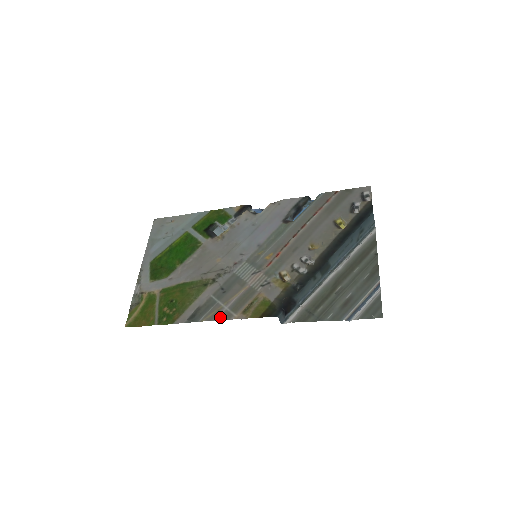
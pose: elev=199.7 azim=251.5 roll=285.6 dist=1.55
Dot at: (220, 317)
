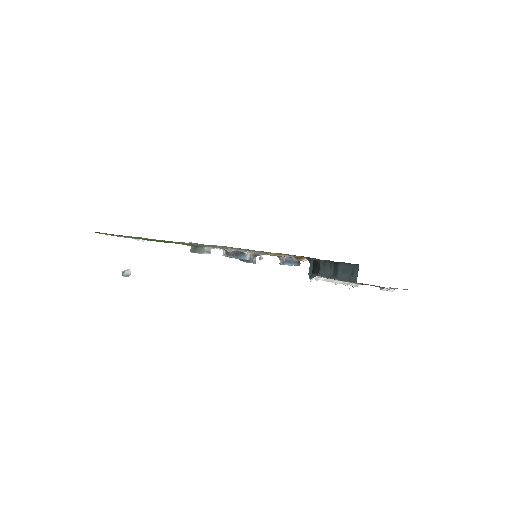
Dot at: occluded
